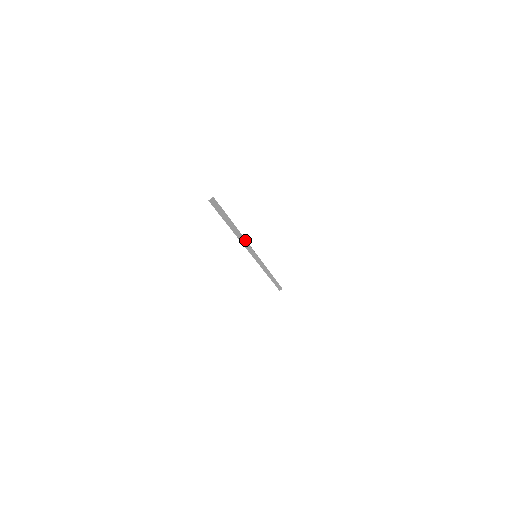
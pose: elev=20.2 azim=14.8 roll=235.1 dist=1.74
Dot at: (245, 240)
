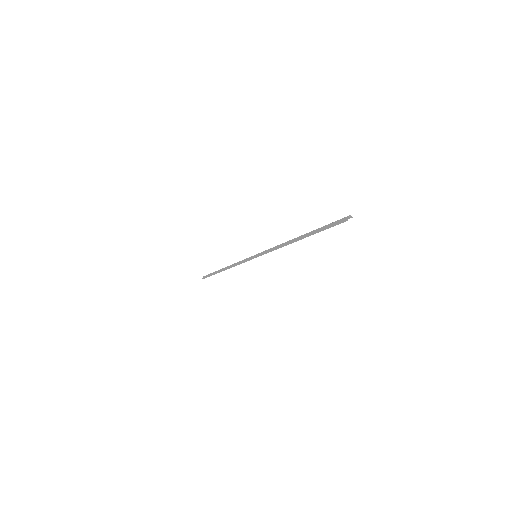
Dot at: (279, 245)
